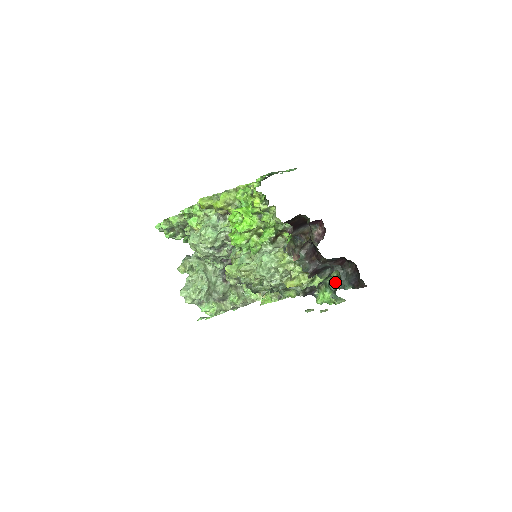
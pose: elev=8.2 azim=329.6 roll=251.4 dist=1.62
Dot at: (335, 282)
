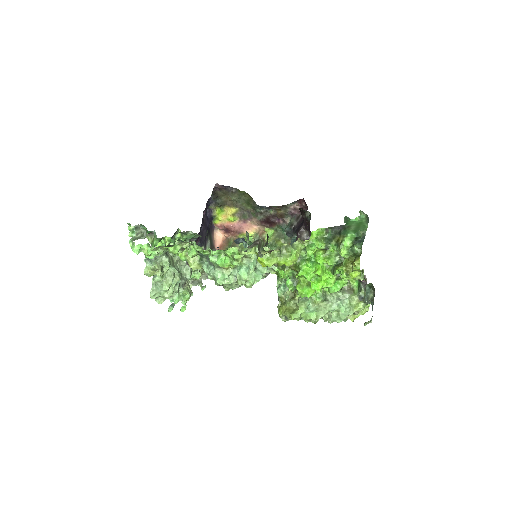
Dot at: (366, 291)
